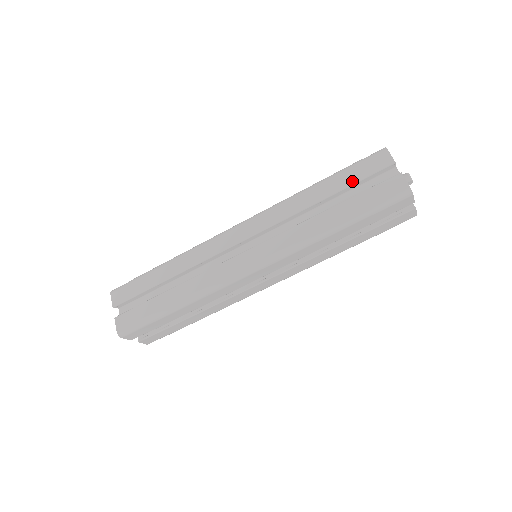
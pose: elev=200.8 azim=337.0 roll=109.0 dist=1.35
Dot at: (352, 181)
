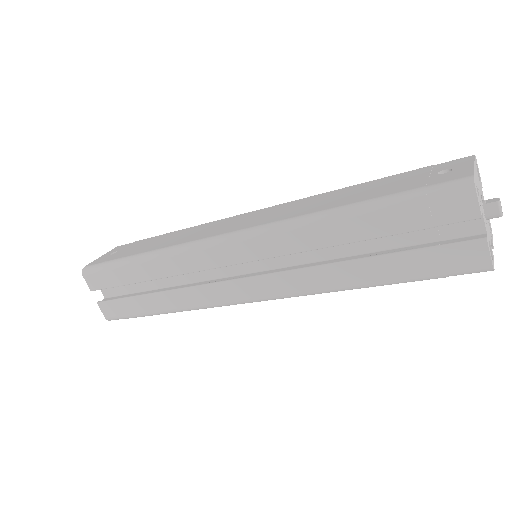
Dot at: (402, 228)
